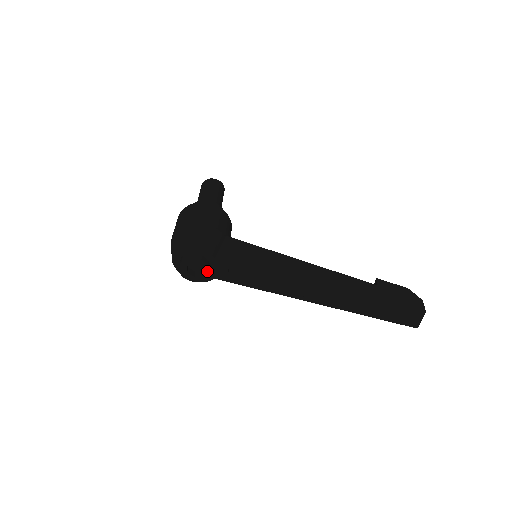
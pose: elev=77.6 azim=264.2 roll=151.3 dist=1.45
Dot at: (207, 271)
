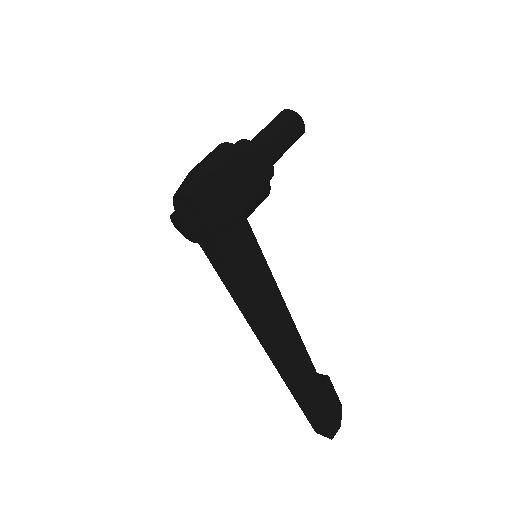
Dot at: (196, 240)
